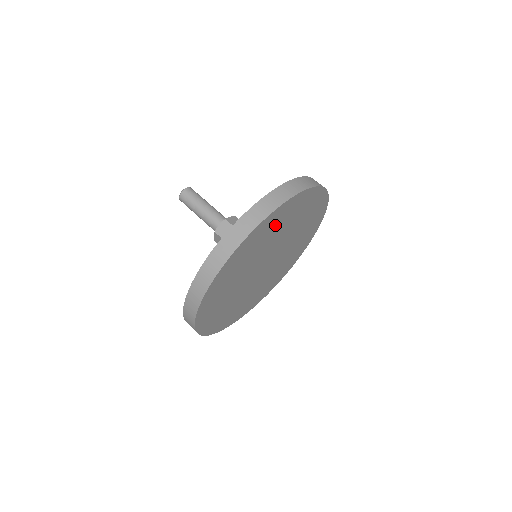
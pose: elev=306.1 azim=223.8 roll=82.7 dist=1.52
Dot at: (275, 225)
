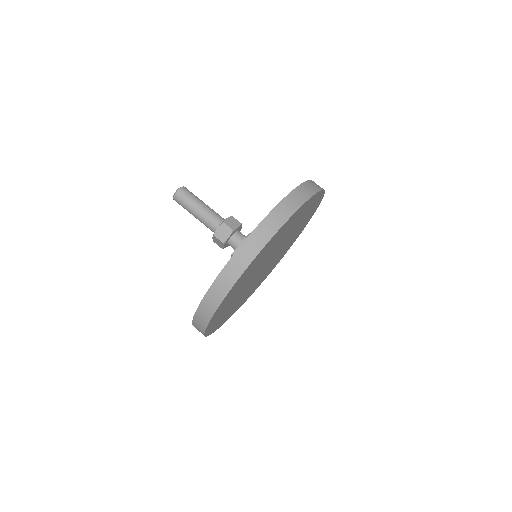
Dot at: (307, 212)
